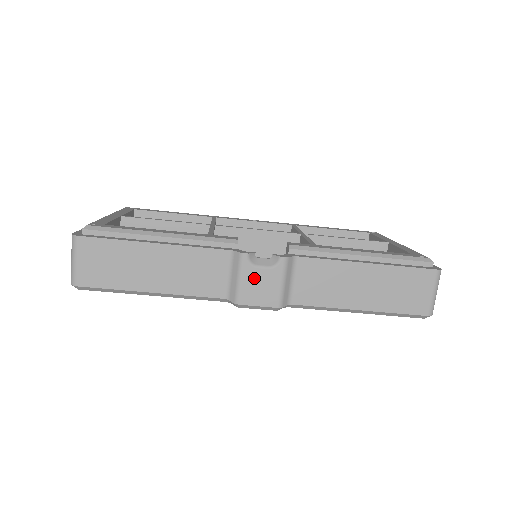
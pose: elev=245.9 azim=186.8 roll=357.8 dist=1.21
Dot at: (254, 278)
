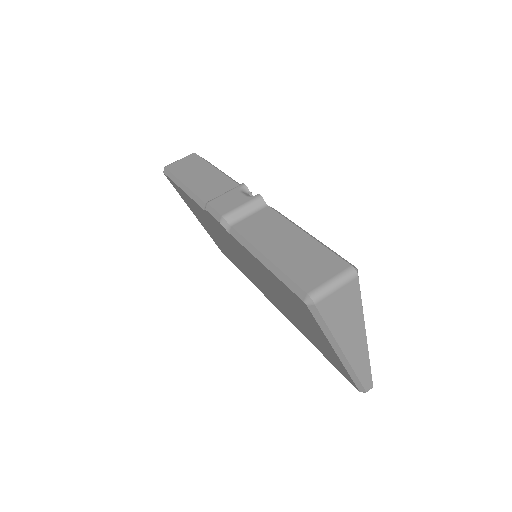
Dot at: (232, 196)
